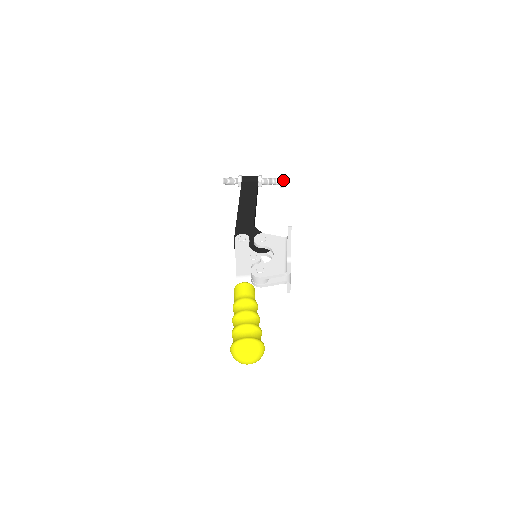
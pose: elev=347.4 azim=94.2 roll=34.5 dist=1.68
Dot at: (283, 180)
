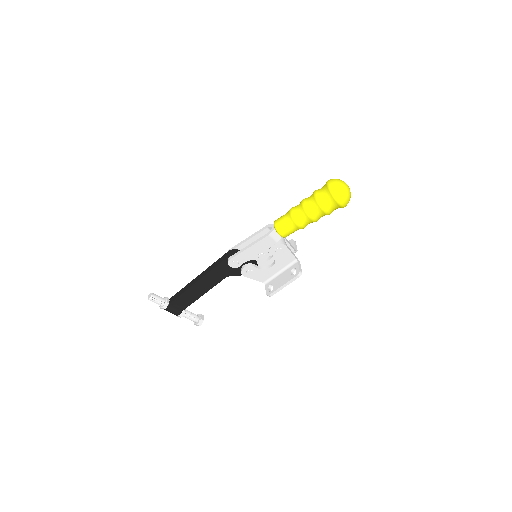
Dot at: (202, 315)
